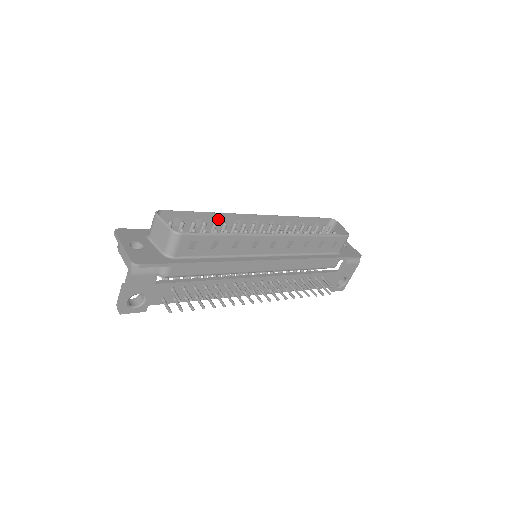
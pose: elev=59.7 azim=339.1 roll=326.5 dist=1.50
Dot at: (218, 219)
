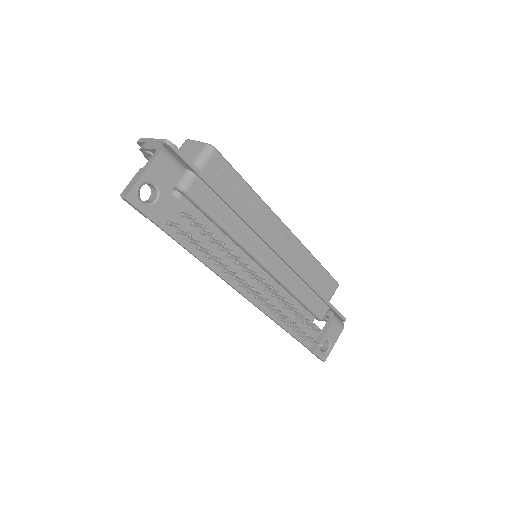
Dot at: occluded
